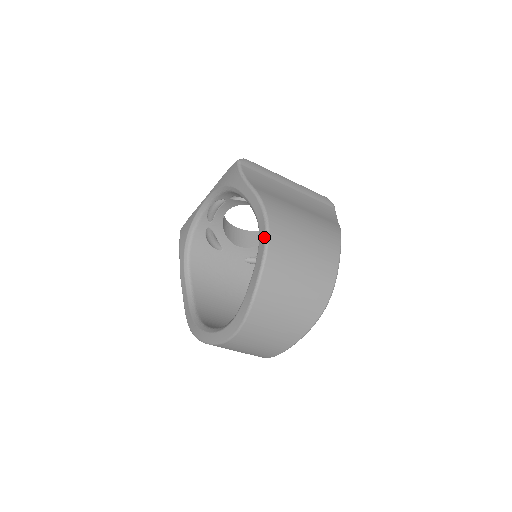
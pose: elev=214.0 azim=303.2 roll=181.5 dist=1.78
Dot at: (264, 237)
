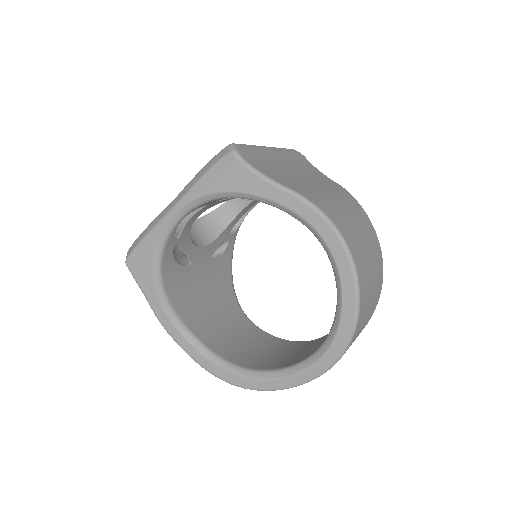
Dot at: (344, 252)
